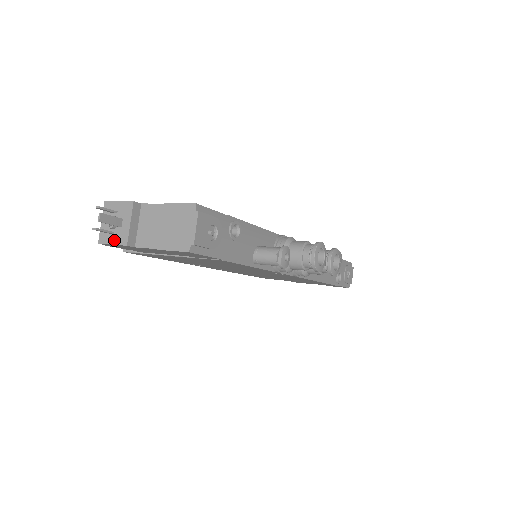
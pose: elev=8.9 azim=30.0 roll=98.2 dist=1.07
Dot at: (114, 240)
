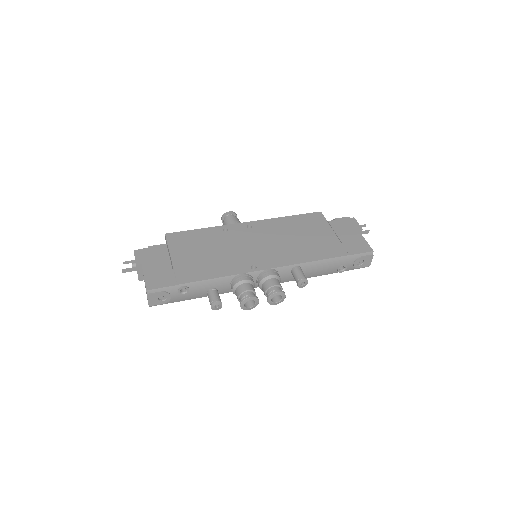
Dot at: occluded
